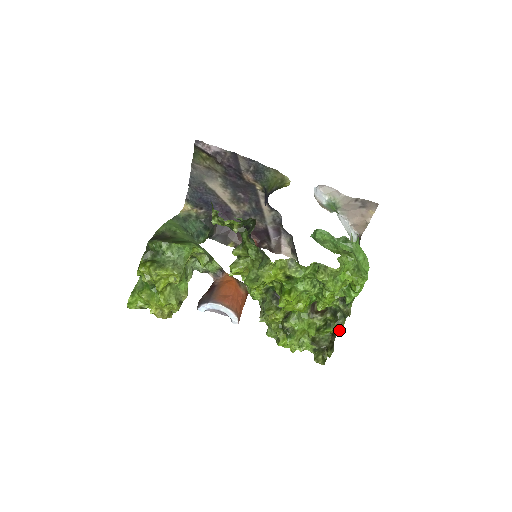
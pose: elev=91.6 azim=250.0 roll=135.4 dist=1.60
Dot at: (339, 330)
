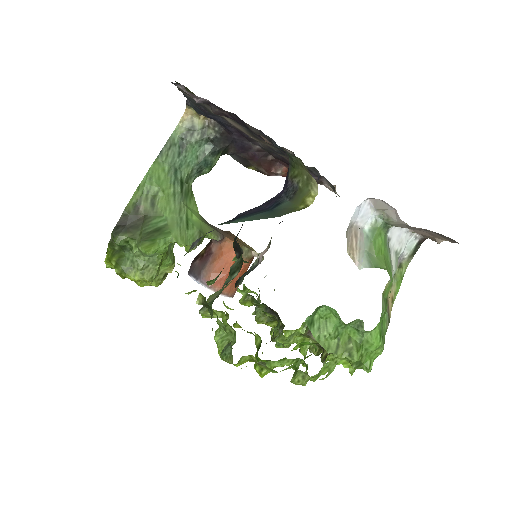
Dot at: occluded
